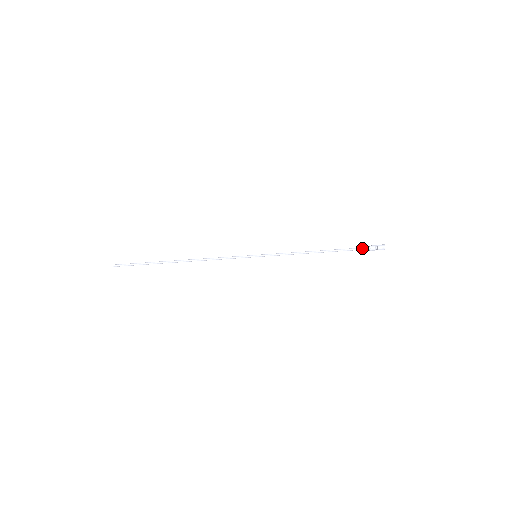
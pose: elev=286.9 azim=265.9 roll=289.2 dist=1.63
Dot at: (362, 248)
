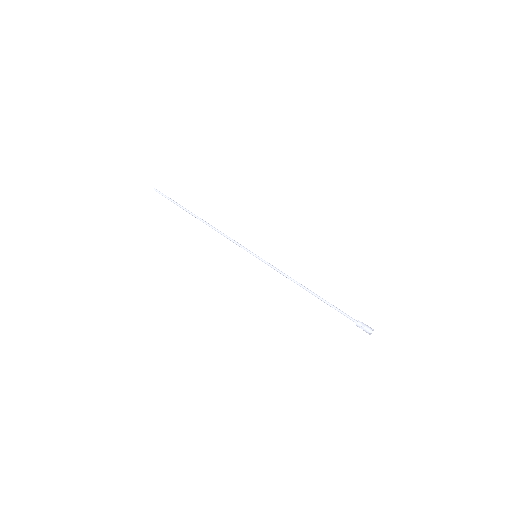
Dot at: occluded
